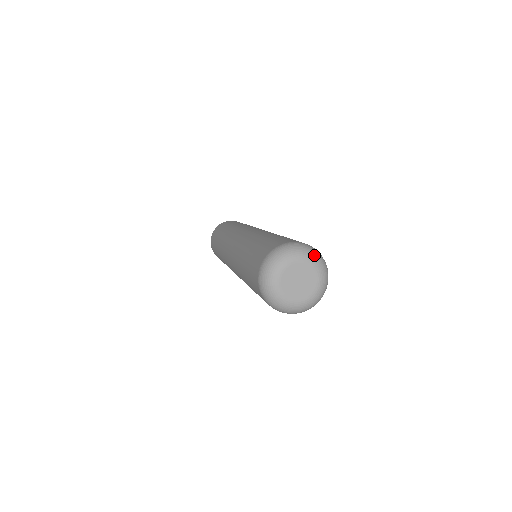
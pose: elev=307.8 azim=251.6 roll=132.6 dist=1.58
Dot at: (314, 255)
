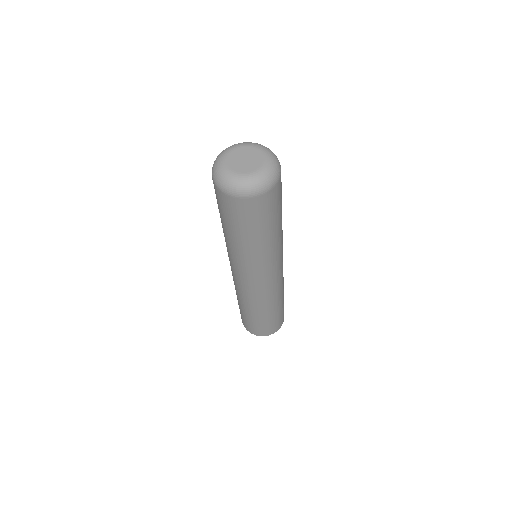
Dot at: (272, 154)
